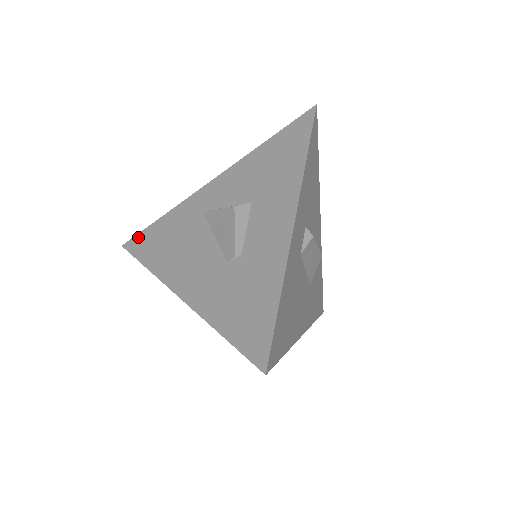
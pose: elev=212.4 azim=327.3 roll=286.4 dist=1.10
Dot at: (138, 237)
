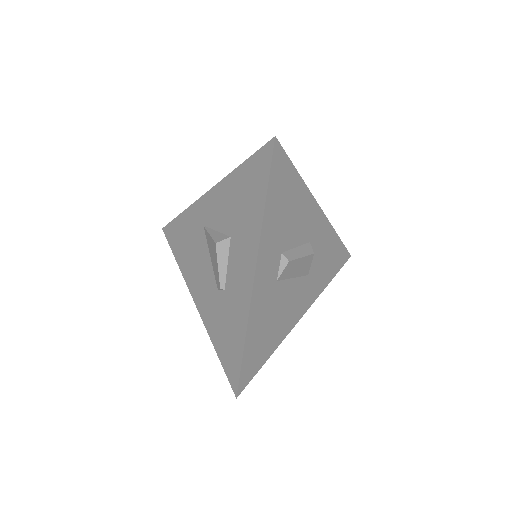
Dot at: (170, 226)
